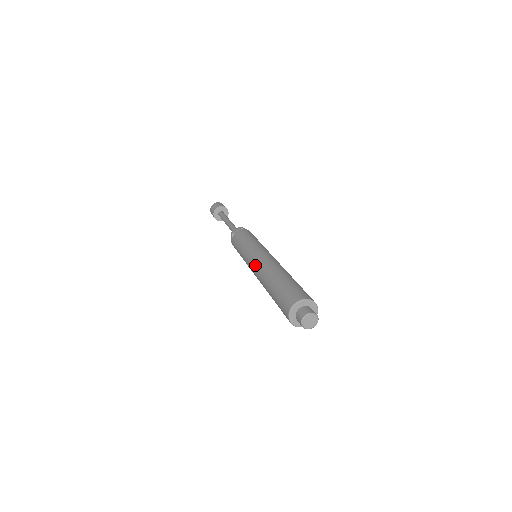
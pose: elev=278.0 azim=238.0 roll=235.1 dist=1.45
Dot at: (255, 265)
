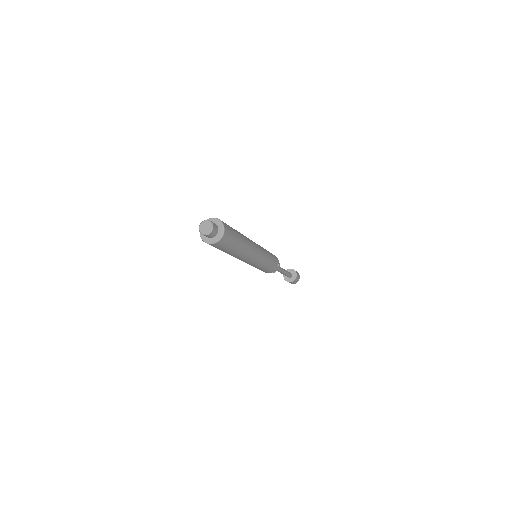
Dot at: occluded
